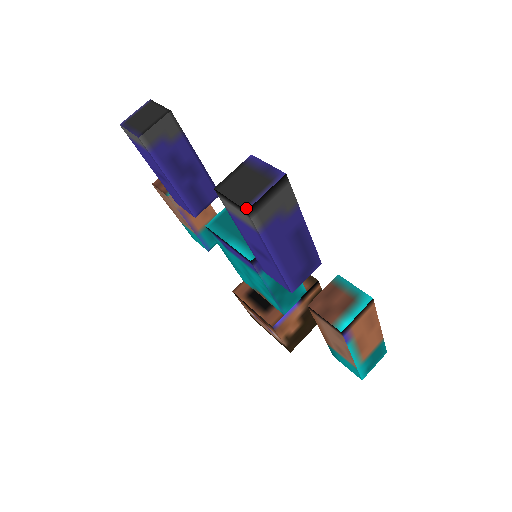
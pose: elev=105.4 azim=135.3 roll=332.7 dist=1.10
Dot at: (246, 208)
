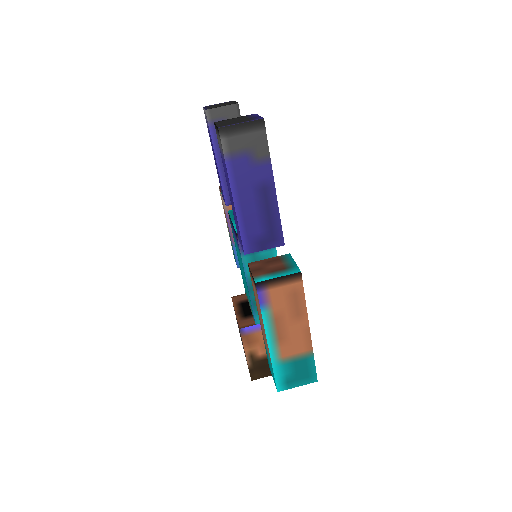
Dot at: (219, 127)
